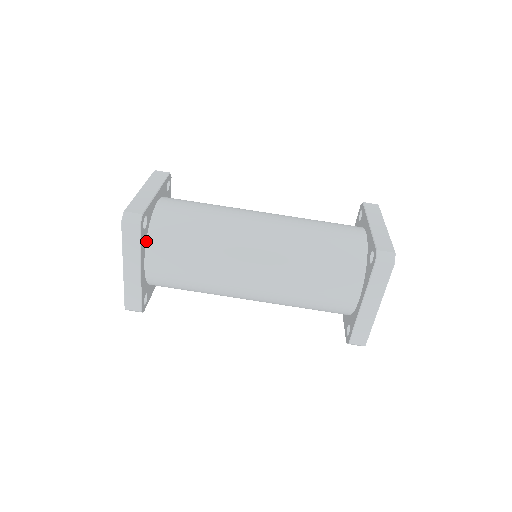
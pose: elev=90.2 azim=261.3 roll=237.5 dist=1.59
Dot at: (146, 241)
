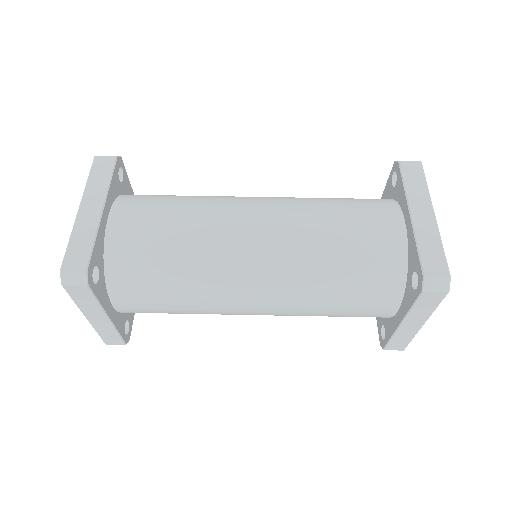
Dot at: (116, 198)
